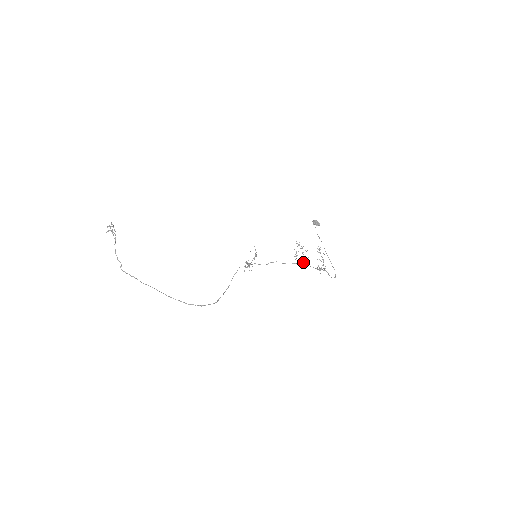
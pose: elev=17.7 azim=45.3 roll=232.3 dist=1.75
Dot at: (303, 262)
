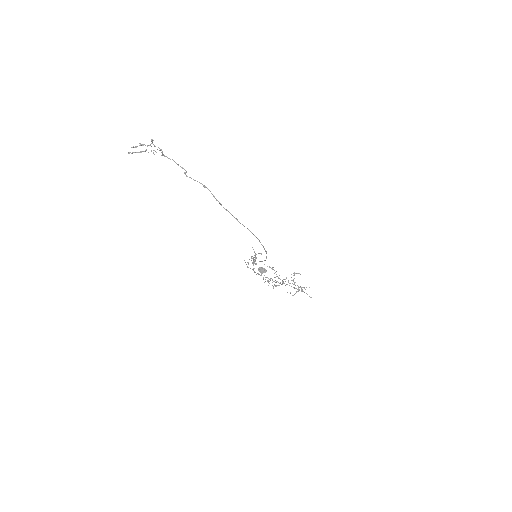
Dot at: occluded
